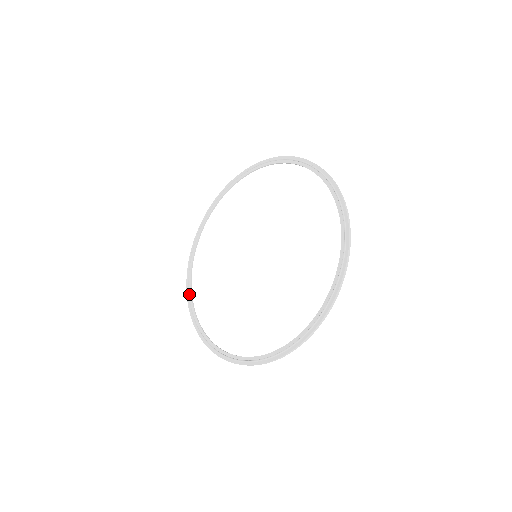
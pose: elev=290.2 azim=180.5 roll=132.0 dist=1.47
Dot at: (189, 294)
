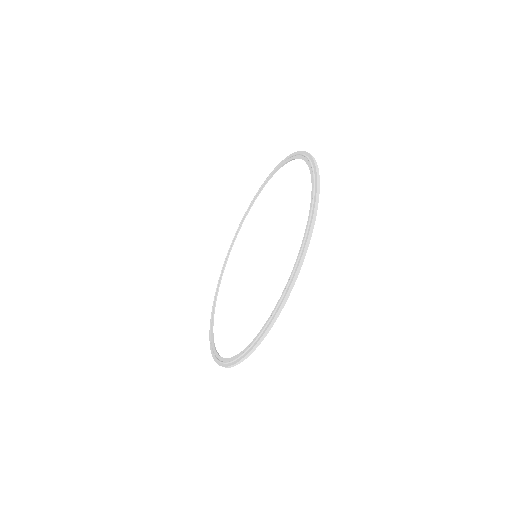
Dot at: (236, 234)
